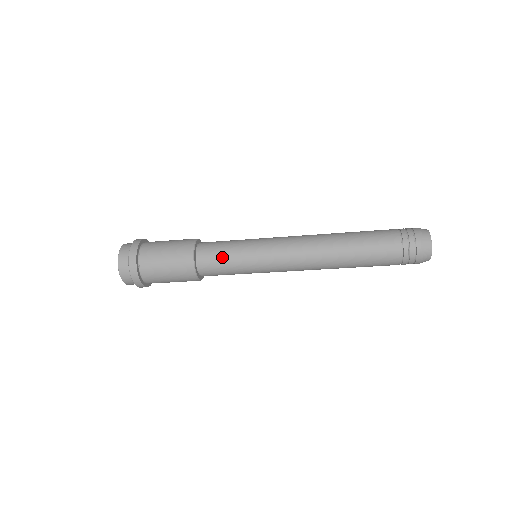
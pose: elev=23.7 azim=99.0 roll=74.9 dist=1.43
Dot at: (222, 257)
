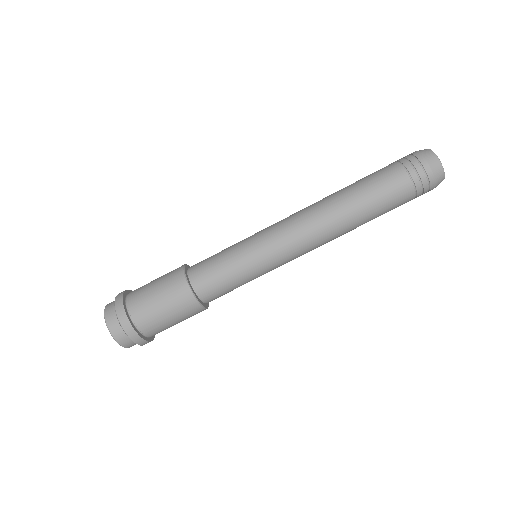
Dot at: (215, 259)
